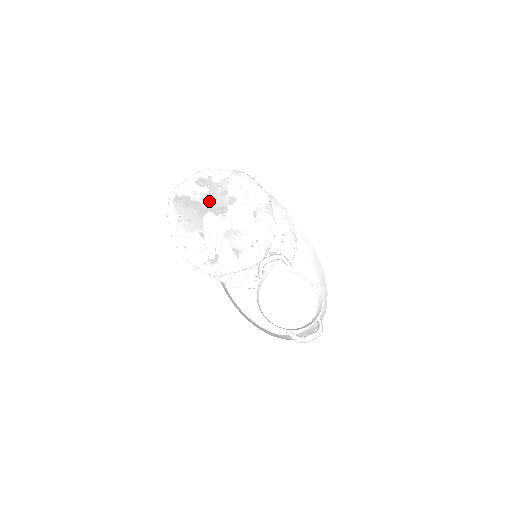
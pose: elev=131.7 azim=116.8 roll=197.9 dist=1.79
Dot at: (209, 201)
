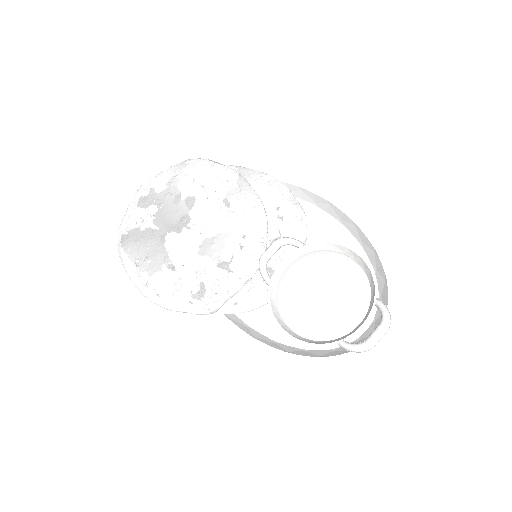
Dot at: (163, 220)
